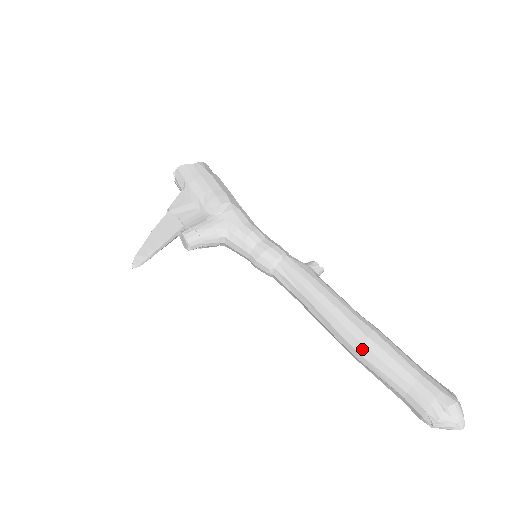
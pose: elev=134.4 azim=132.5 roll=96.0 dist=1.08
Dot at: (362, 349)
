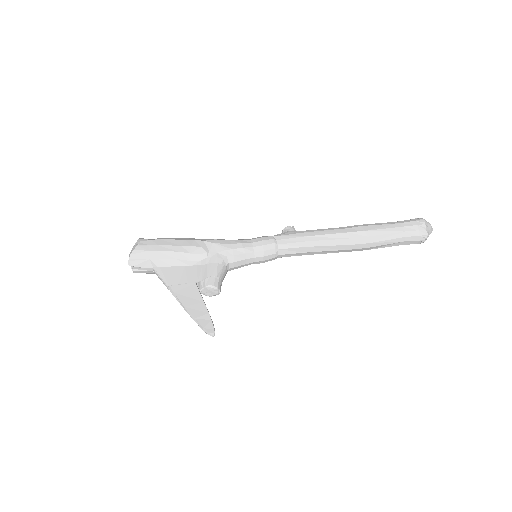
Dot at: (368, 240)
